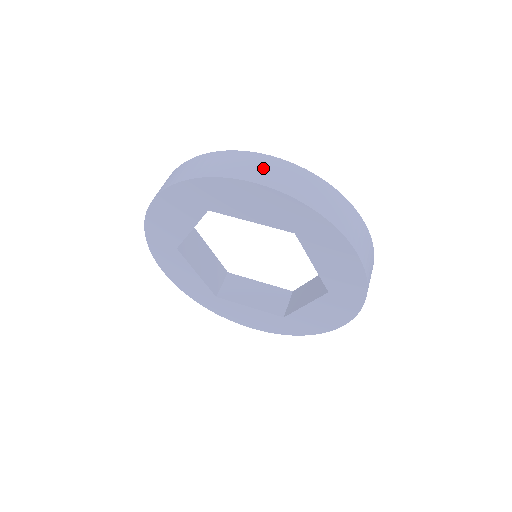
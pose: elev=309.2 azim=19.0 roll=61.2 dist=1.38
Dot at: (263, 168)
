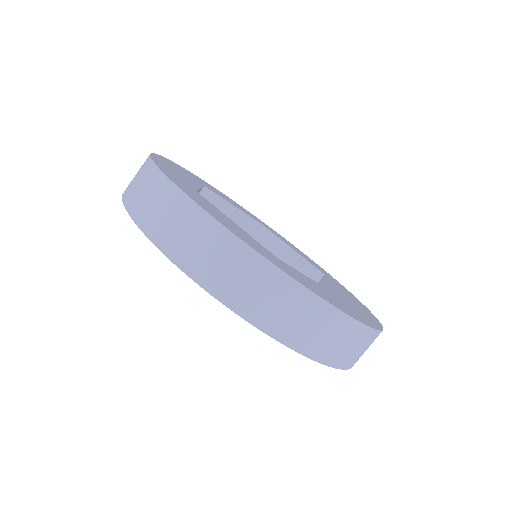
Dot at: (190, 237)
